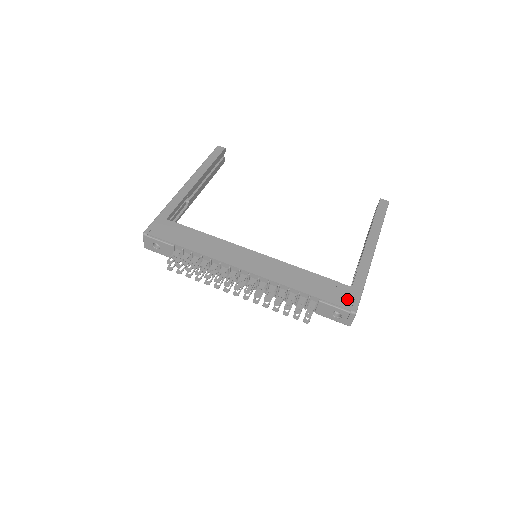
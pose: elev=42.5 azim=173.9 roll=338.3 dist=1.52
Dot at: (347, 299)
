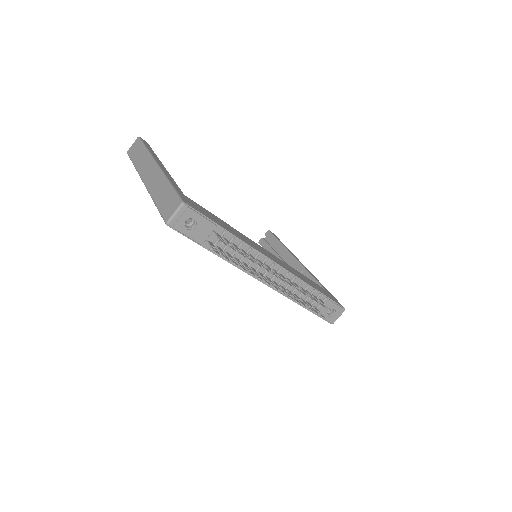
Dot at: (334, 299)
